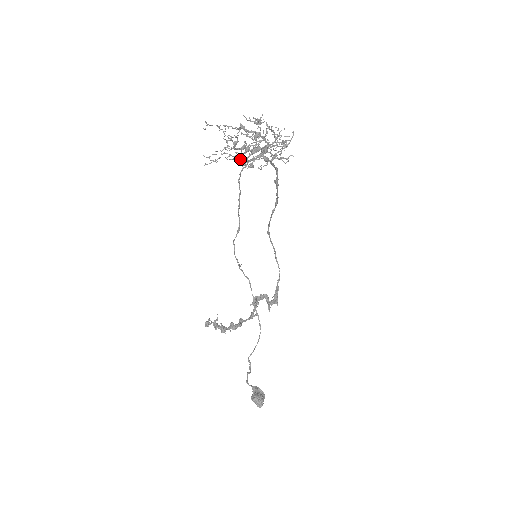
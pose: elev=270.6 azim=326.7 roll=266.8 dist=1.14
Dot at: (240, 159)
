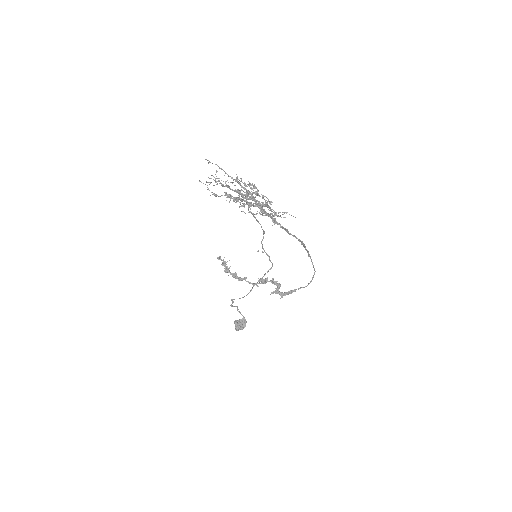
Dot at: occluded
